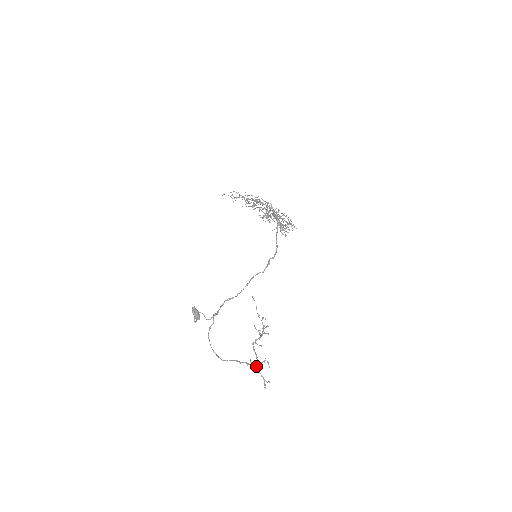
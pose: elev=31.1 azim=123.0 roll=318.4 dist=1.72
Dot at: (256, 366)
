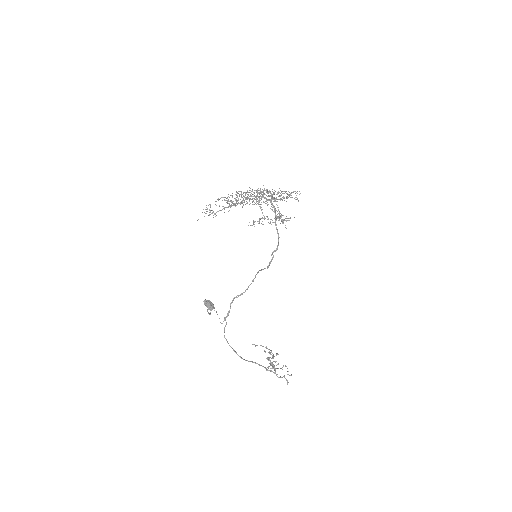
Dot at: (275, 373)
